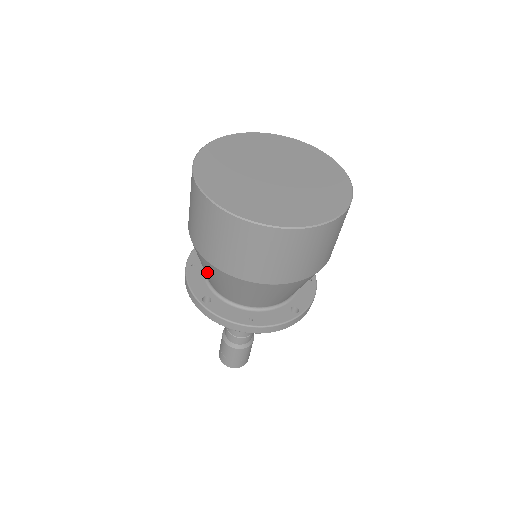
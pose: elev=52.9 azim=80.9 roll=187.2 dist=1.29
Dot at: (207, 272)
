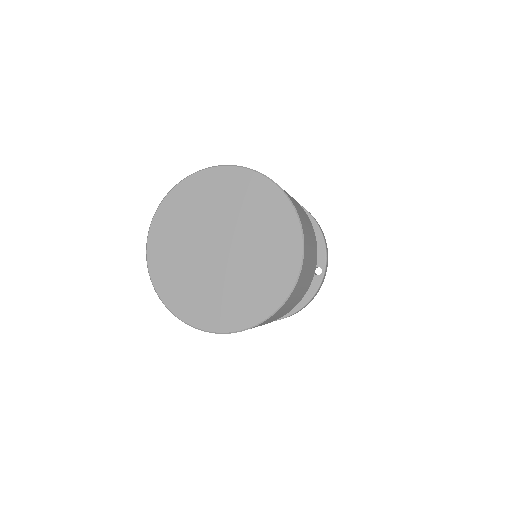
Dot at: occluded
